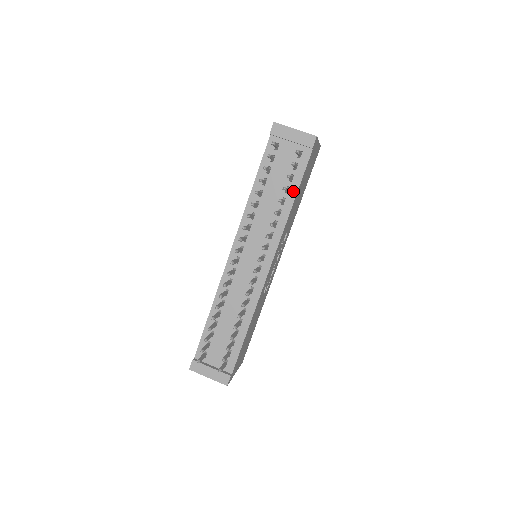
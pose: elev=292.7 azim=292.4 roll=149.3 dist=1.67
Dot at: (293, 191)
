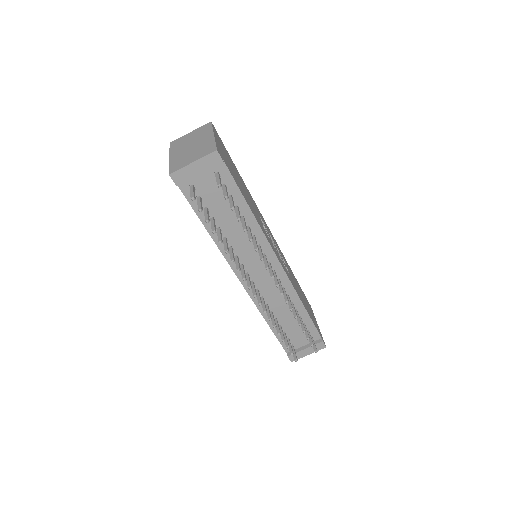
Dot at: (242, 204)
